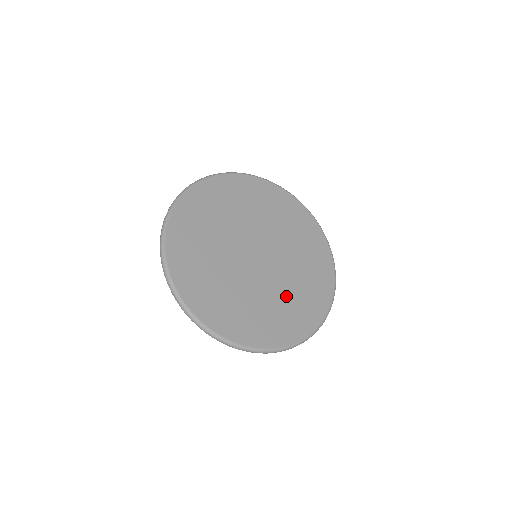
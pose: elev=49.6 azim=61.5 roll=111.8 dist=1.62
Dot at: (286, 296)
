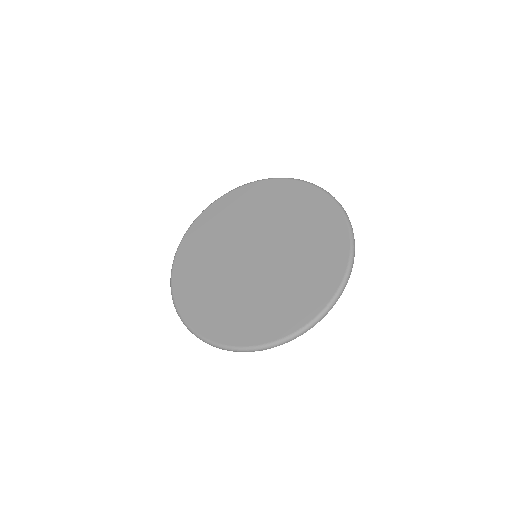
Dot at: (295, 275)
